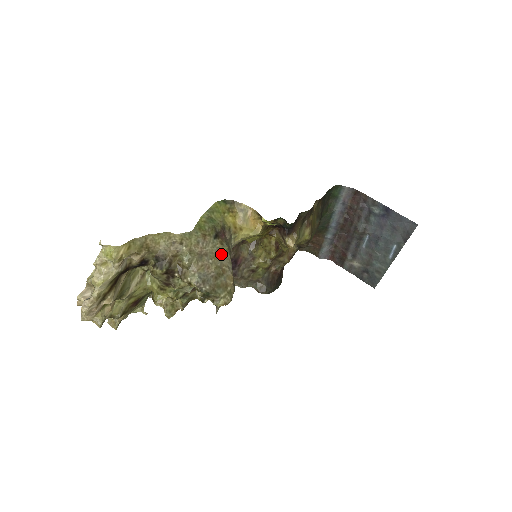
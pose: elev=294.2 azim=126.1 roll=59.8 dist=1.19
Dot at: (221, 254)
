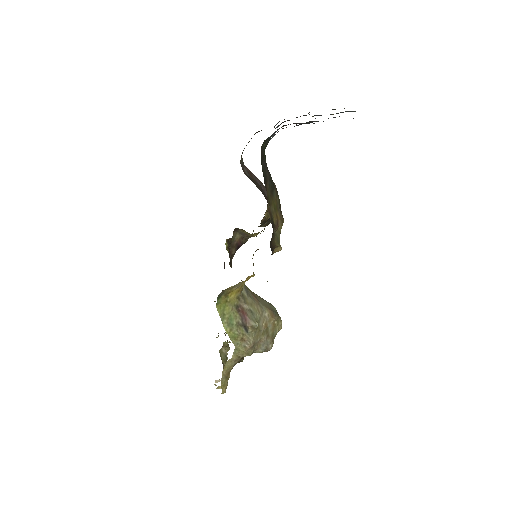
Dot at: (258, 329)
